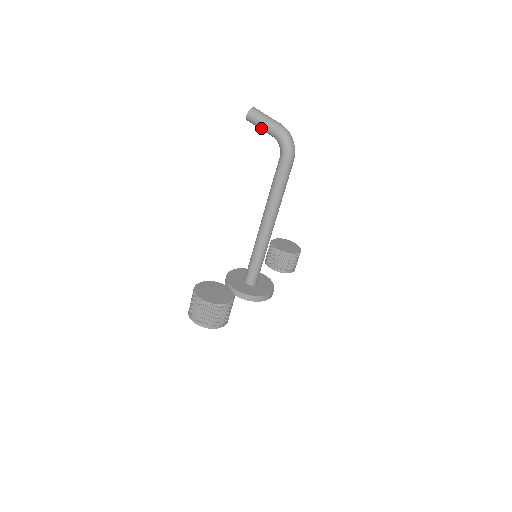
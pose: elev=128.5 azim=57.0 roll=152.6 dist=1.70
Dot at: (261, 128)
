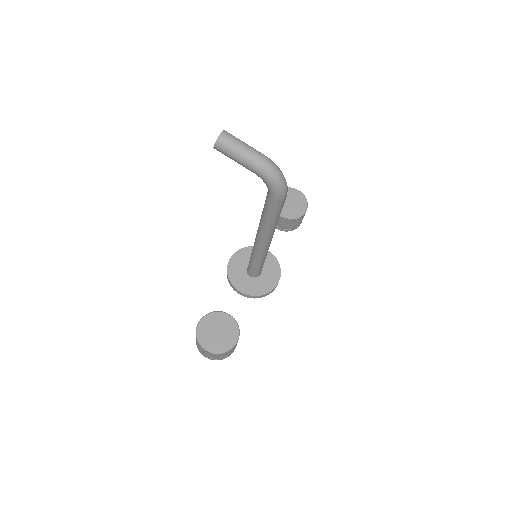
Dot at: (237, 162)
